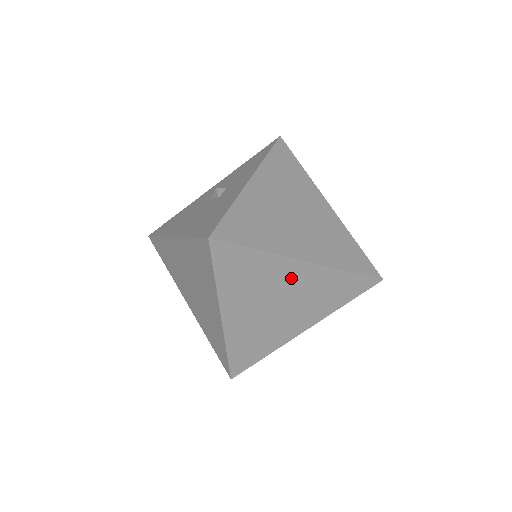
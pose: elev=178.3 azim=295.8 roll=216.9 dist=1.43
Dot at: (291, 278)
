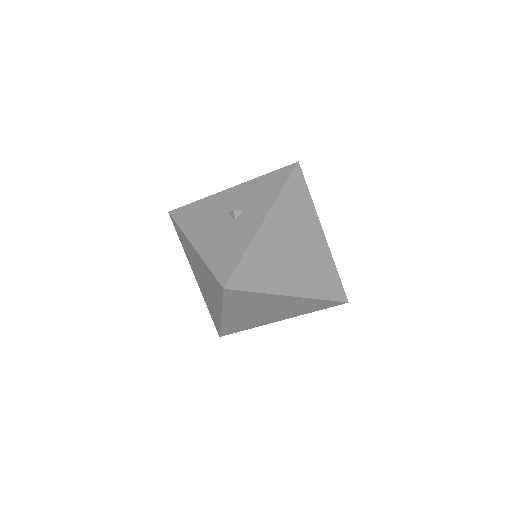
Dot at: (279, 302)
